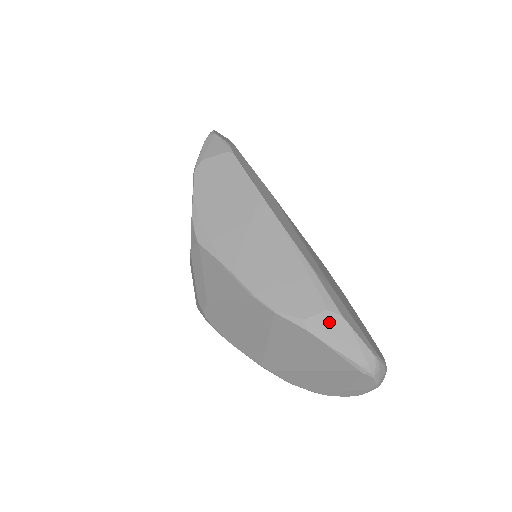
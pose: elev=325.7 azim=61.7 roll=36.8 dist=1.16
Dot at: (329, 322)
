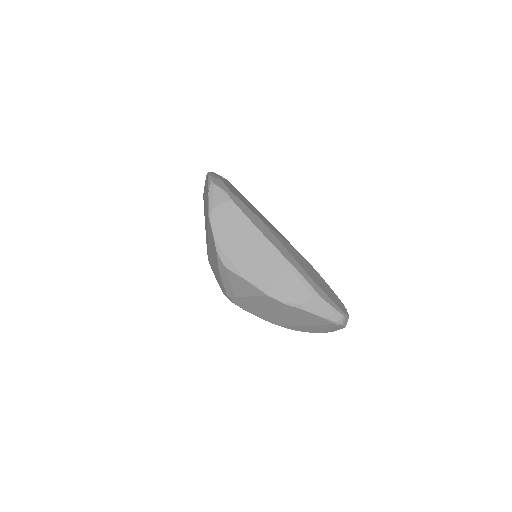
Dot at: (315, 303)
